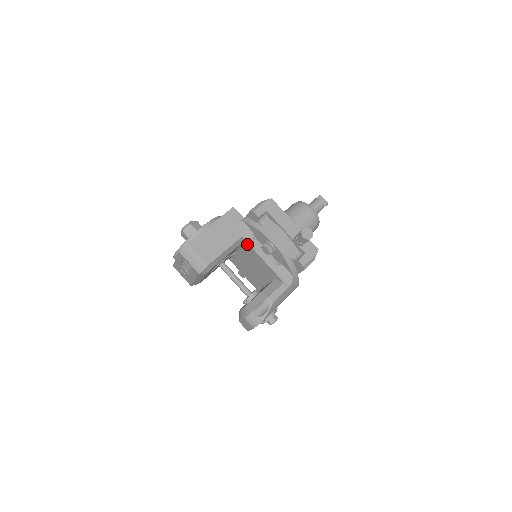
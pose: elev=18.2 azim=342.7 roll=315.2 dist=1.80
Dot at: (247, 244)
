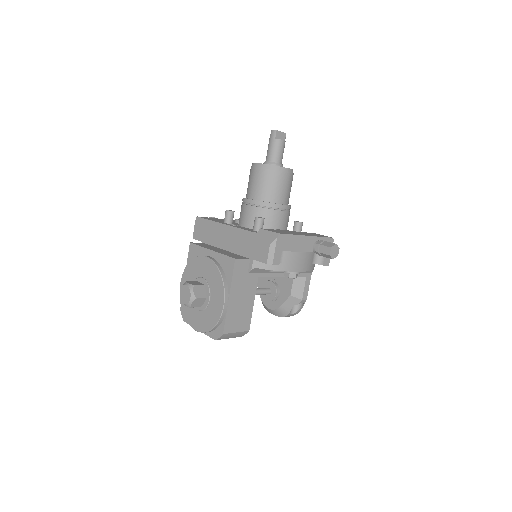
Dot at: (264, 276)
